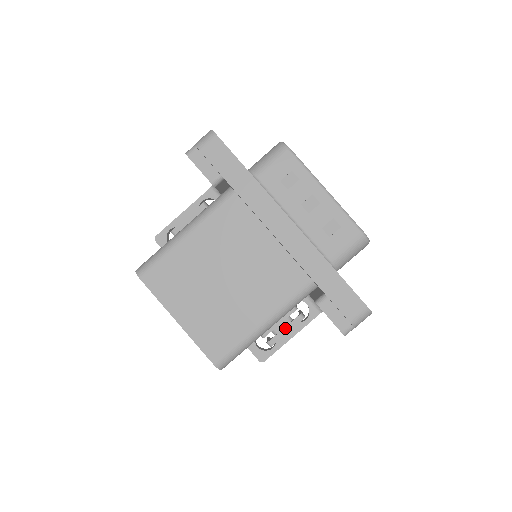
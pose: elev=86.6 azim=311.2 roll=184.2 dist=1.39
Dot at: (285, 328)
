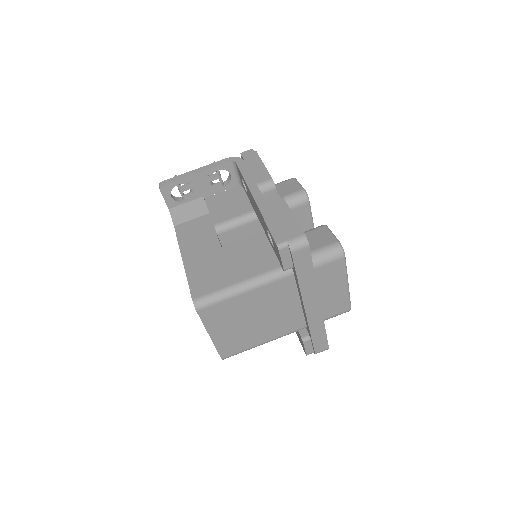
Dot at: occluded
